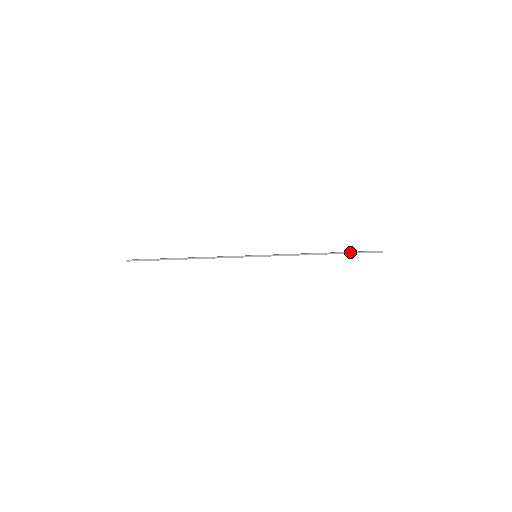
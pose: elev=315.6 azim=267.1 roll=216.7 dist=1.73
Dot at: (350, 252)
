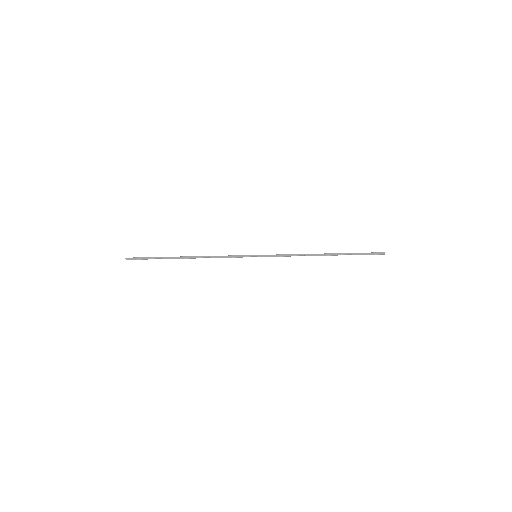
Dot at: (351, 253)
